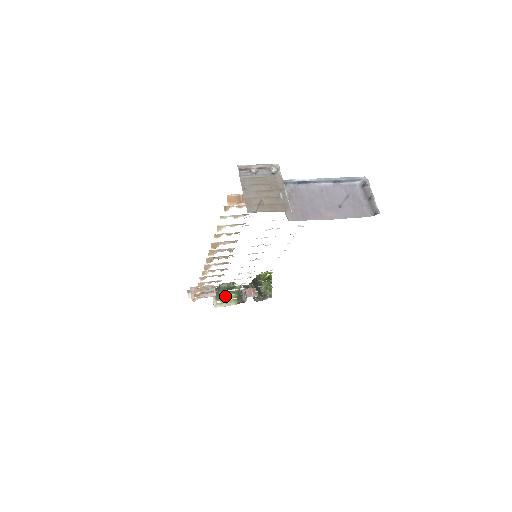
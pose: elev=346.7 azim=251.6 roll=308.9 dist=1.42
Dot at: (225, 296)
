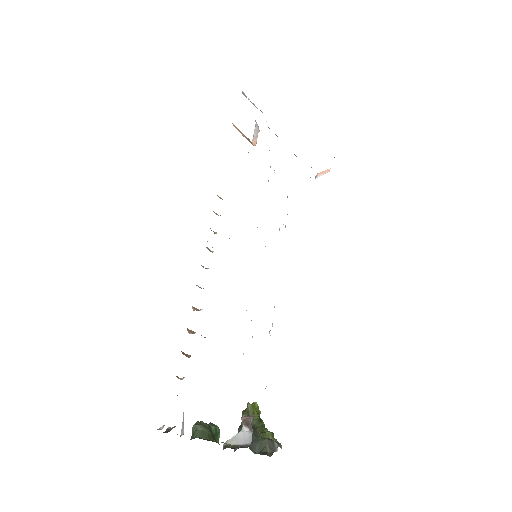
Dot at: (212, 441)
